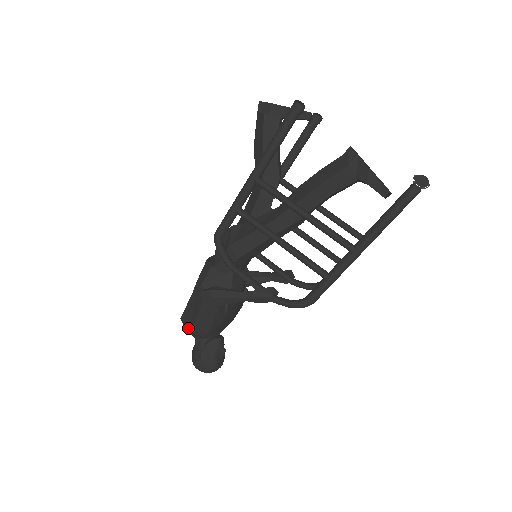
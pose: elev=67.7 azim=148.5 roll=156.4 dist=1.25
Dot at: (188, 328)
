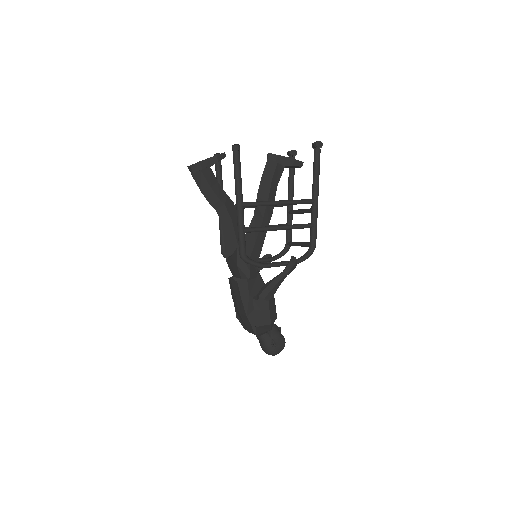
Dot at: (265, 327)
